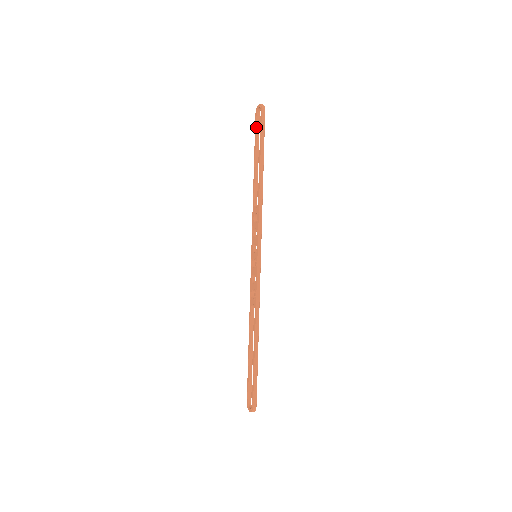
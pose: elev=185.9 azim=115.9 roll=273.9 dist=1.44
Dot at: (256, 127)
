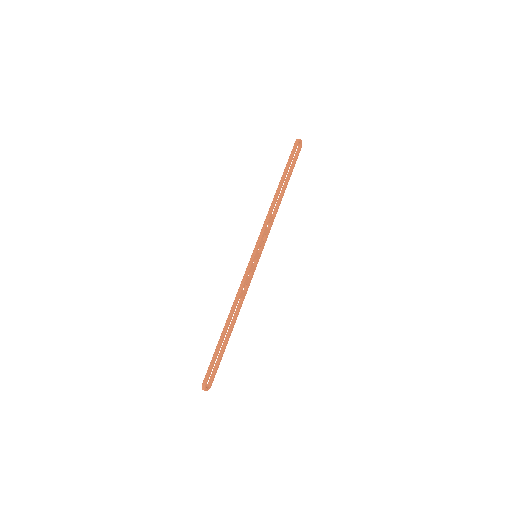
Dot at: (294, 158)
